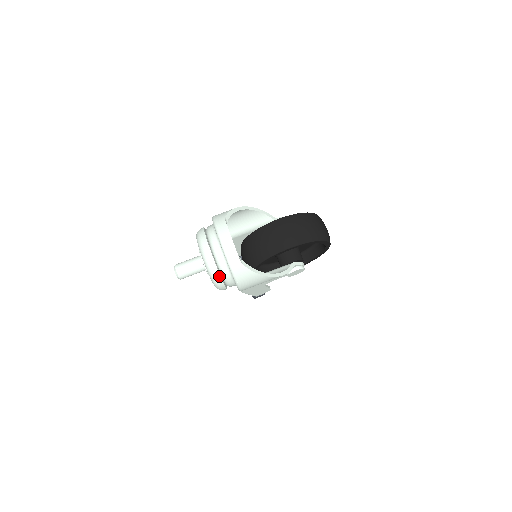
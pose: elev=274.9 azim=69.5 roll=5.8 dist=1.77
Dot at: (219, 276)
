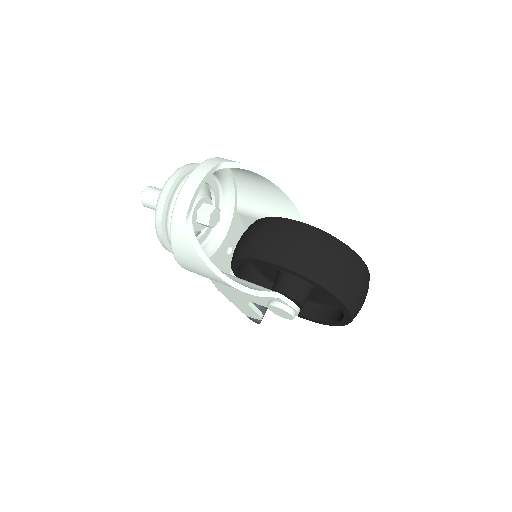
Dot at: (160, 223)
